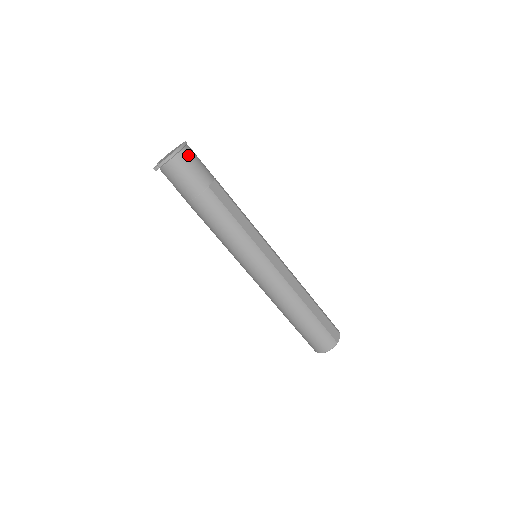
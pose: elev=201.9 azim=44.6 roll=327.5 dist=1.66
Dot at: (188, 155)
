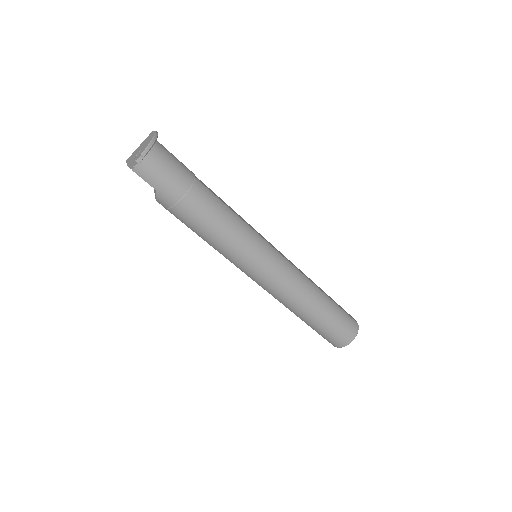
Dot at: (162, 145)
